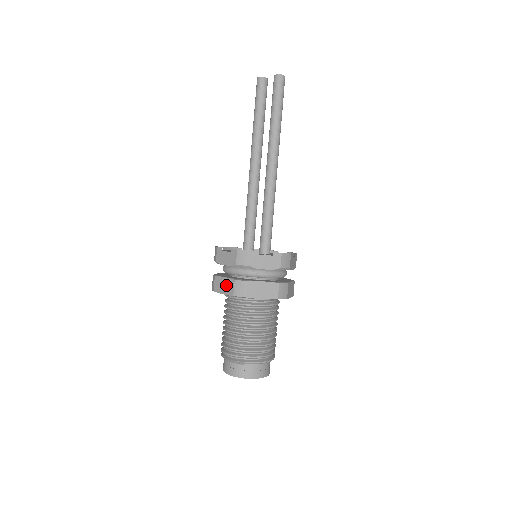
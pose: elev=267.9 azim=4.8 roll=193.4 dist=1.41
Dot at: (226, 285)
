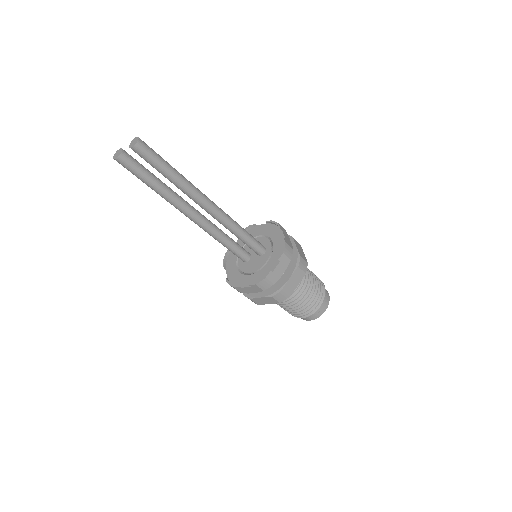
Dot at: (267, 301)
